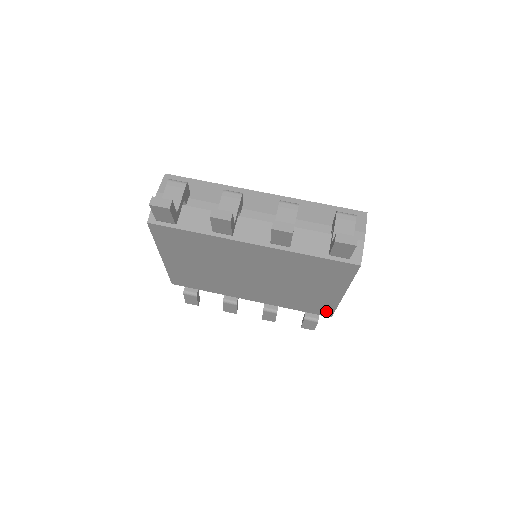
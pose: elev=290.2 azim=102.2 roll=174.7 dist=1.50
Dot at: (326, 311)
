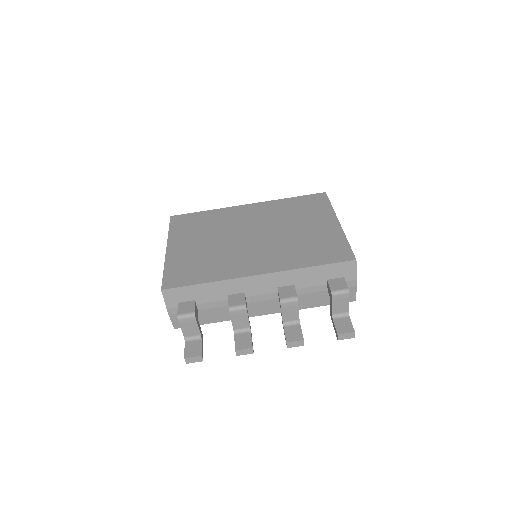
Dot at: occluded
